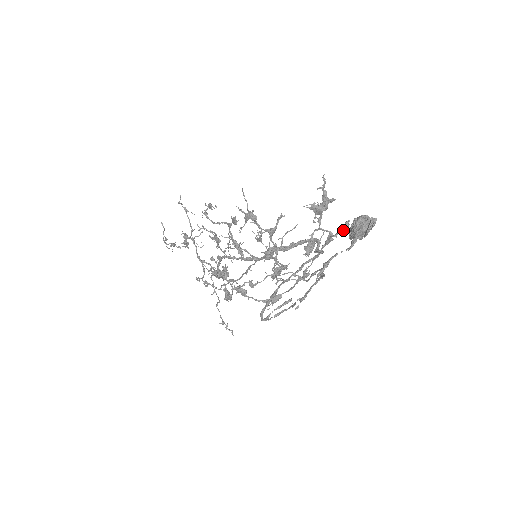
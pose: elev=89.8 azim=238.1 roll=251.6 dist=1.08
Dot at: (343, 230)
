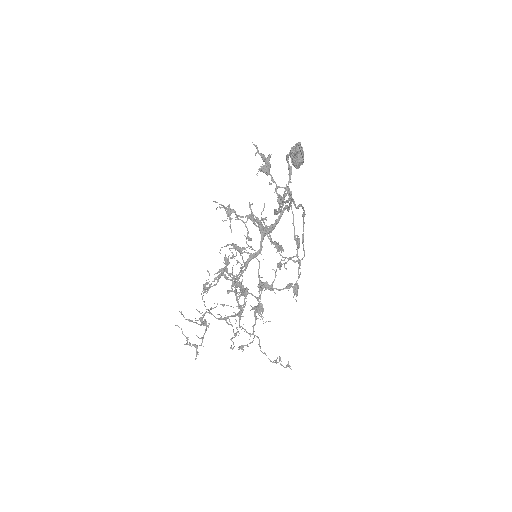
Dot at: (290, 172)
